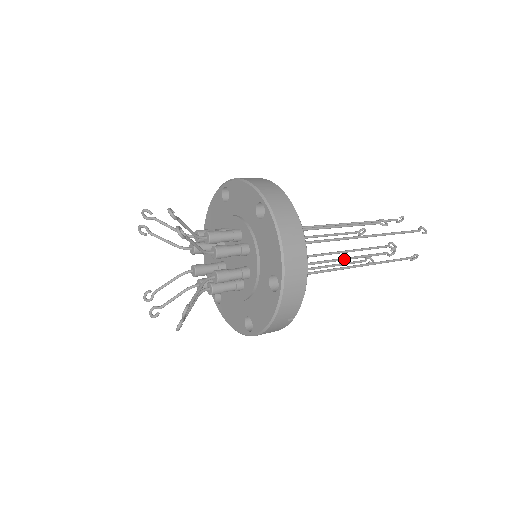
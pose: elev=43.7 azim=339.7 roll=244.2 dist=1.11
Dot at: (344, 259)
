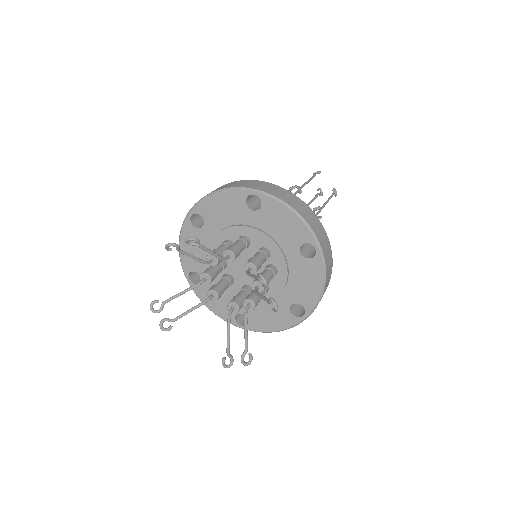
Dot at: occluded
